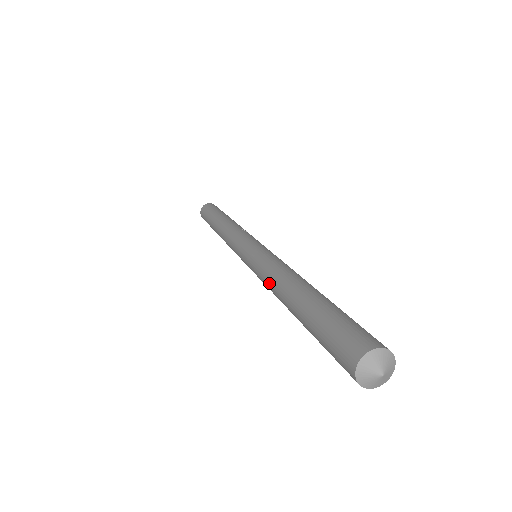
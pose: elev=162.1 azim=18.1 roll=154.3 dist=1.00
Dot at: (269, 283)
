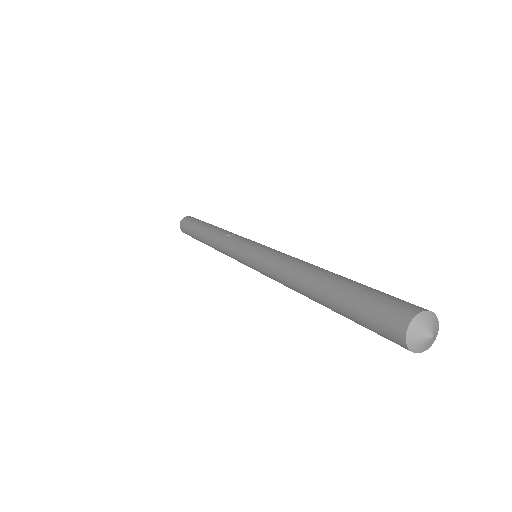
Dot at: occluded
